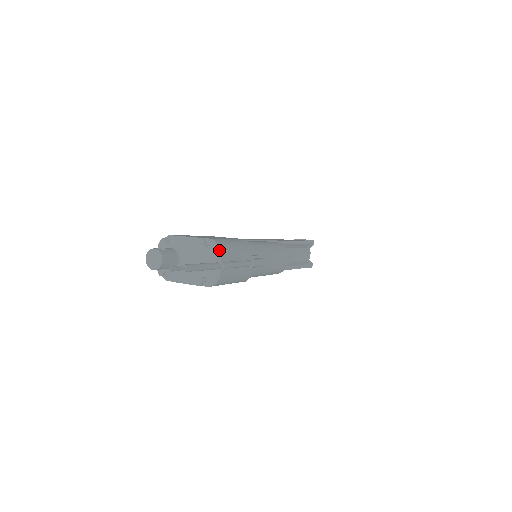
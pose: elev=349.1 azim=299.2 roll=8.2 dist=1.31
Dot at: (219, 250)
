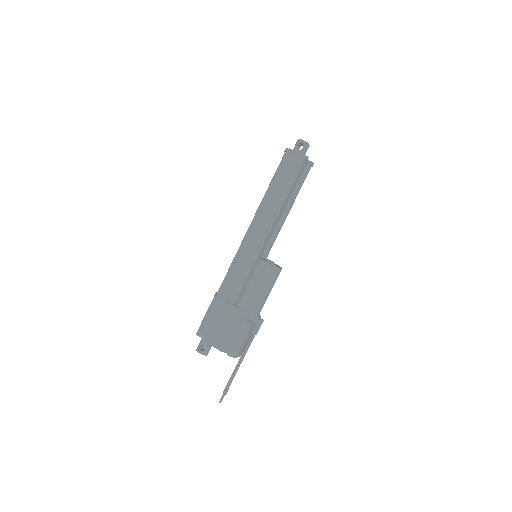
Dot at: (234, 357)
